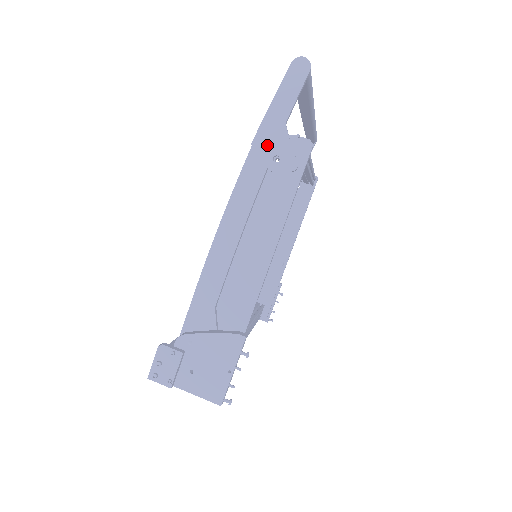
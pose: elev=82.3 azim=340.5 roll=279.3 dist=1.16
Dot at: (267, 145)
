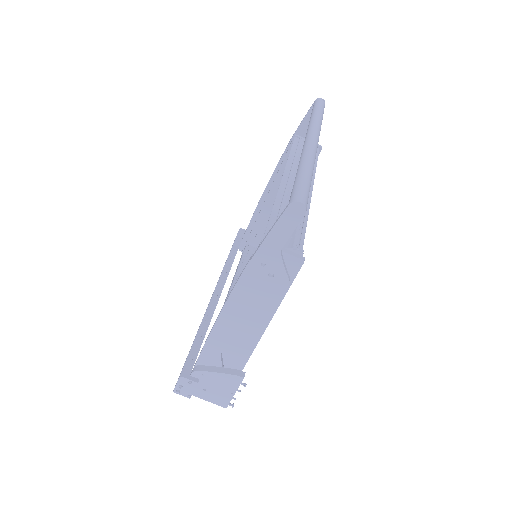
Dot at: occluded
